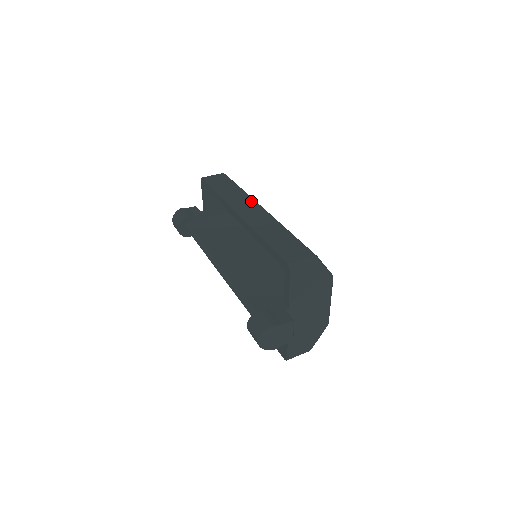
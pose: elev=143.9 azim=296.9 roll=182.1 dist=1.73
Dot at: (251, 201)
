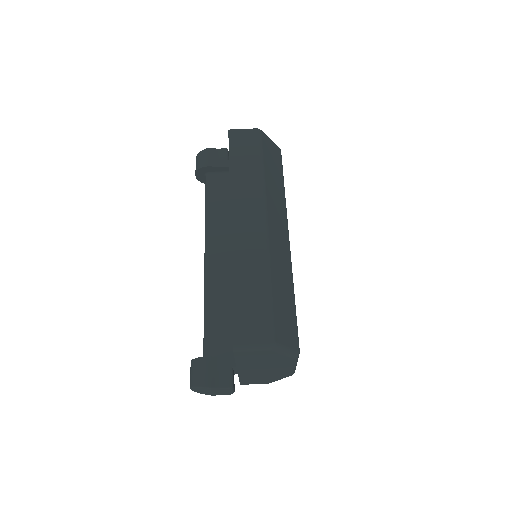
Dot at: (259, 203)
